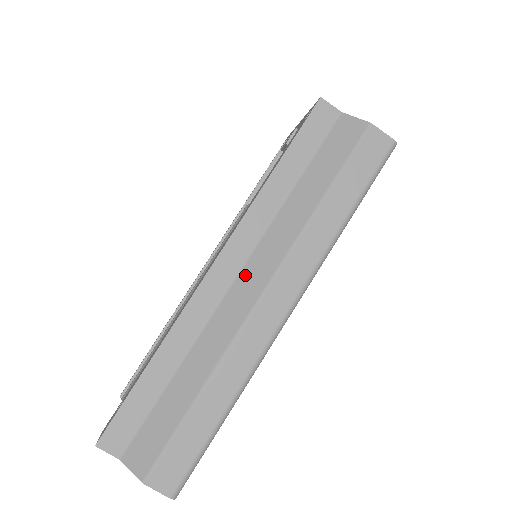
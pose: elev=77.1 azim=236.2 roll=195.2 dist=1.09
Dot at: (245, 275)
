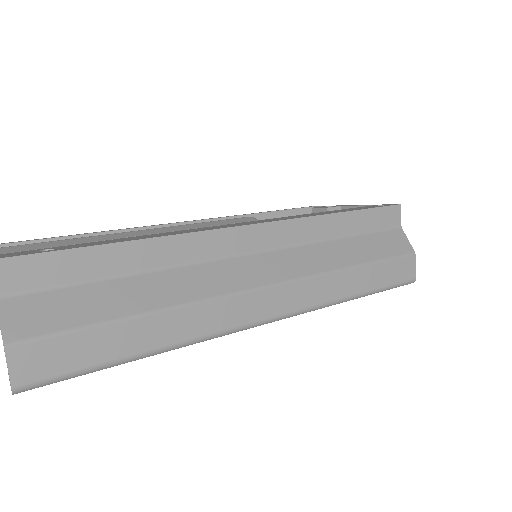
Dot at: (263, 259)
